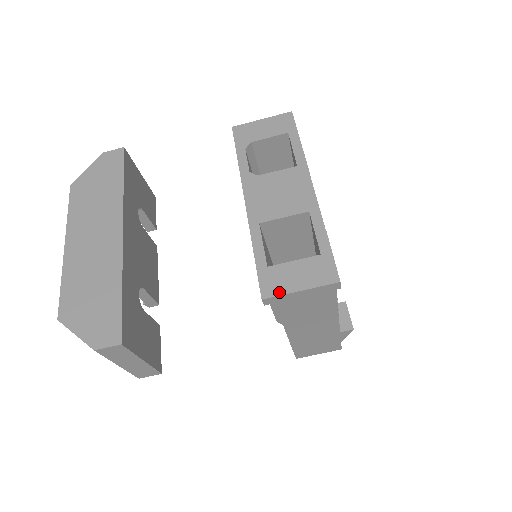
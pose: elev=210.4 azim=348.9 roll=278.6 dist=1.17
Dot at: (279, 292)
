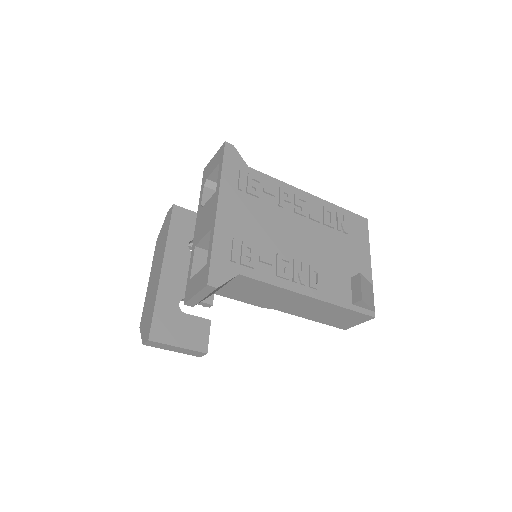
Dot at: (189, 298)
